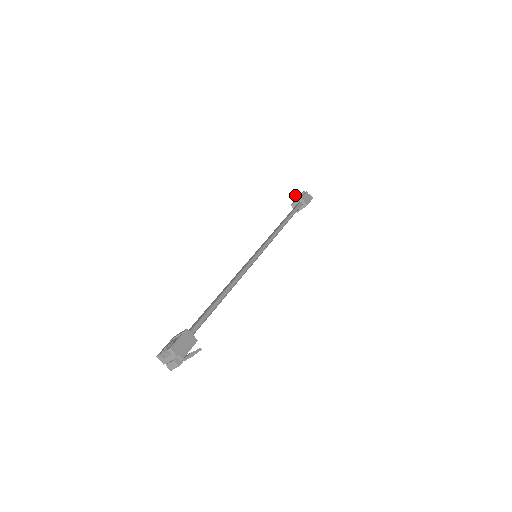
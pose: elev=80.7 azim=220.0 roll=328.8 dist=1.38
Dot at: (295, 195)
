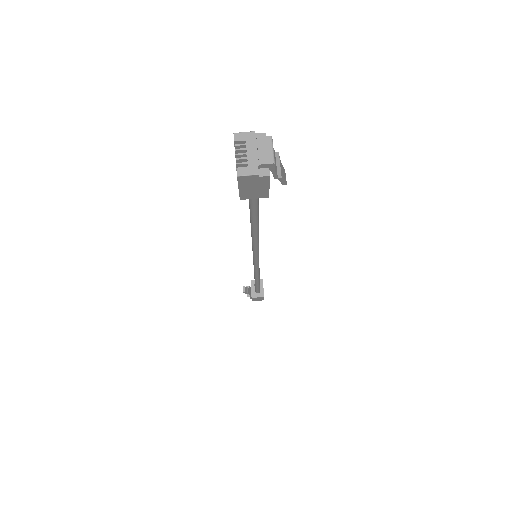
Dot at: (245, 287)
